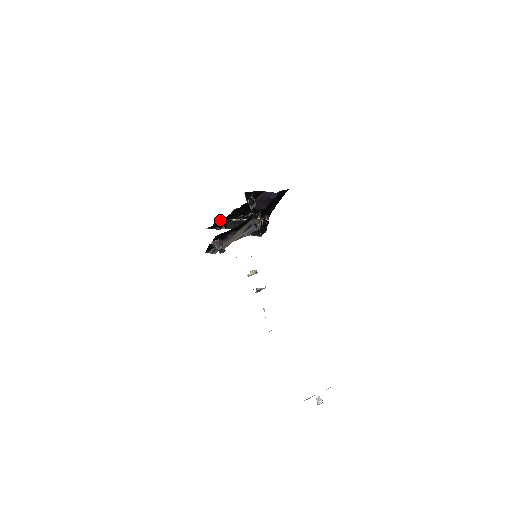
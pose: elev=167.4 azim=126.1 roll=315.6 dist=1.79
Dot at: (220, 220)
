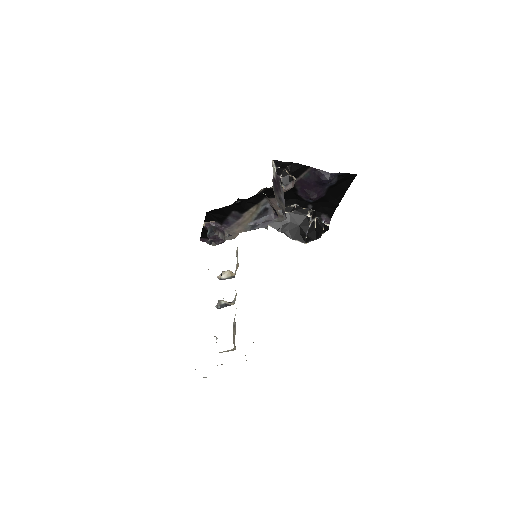
Dot at: occluded
